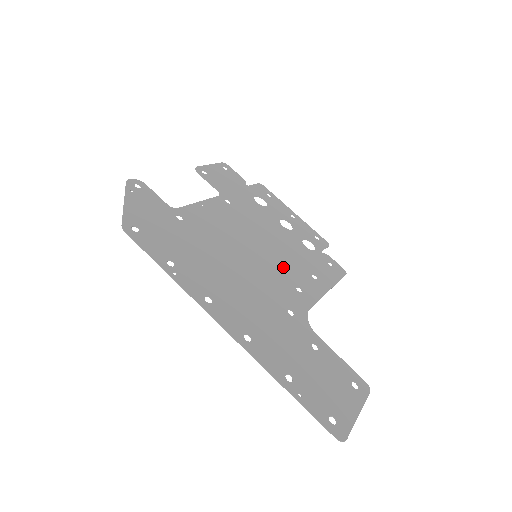
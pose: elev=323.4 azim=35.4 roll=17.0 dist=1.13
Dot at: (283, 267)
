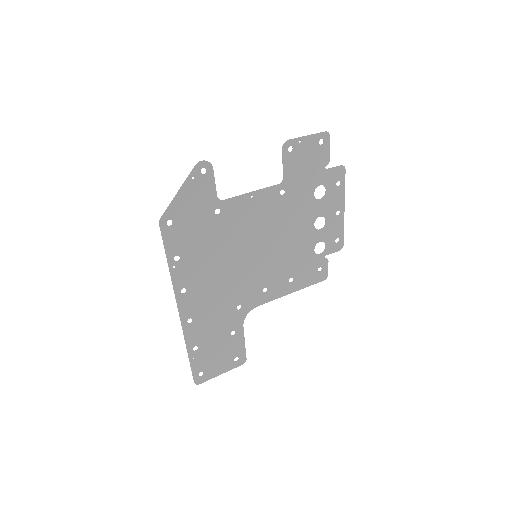
Dot at: (271, 269)
